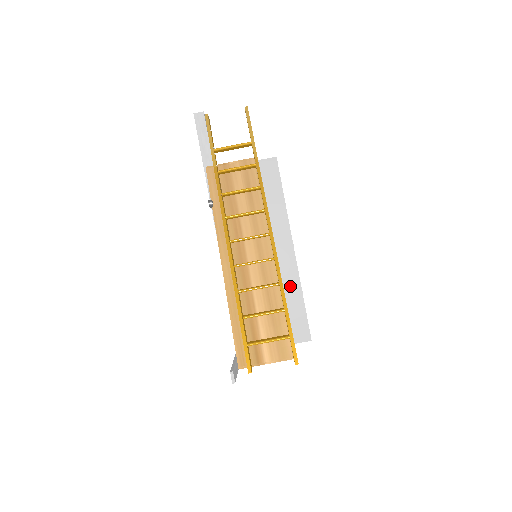
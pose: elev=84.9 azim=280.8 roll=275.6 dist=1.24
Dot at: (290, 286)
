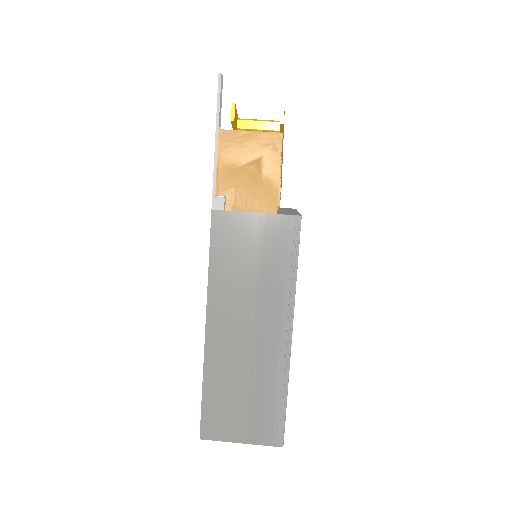
Dot at: occluded
